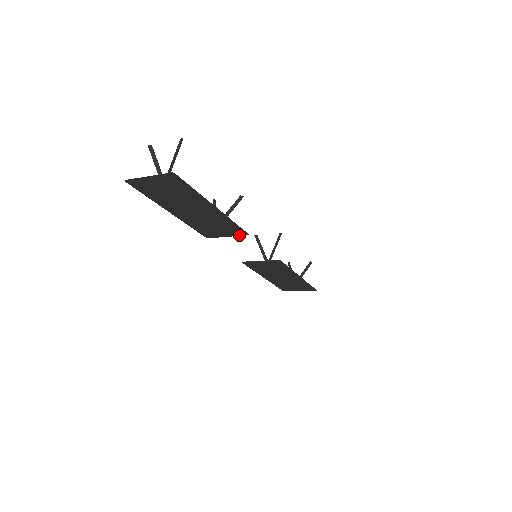
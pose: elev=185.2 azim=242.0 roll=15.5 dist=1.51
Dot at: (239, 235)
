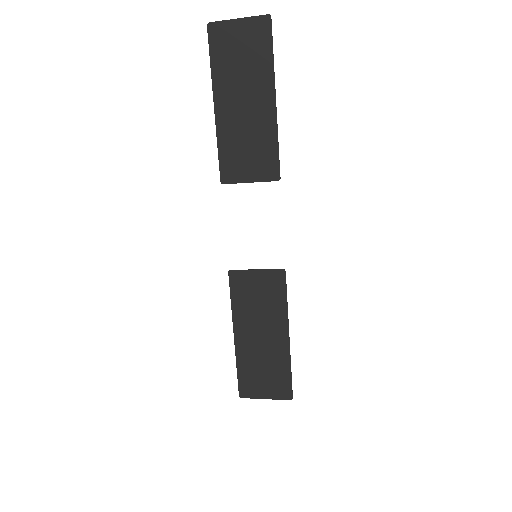
Dot at: (267, 180)
